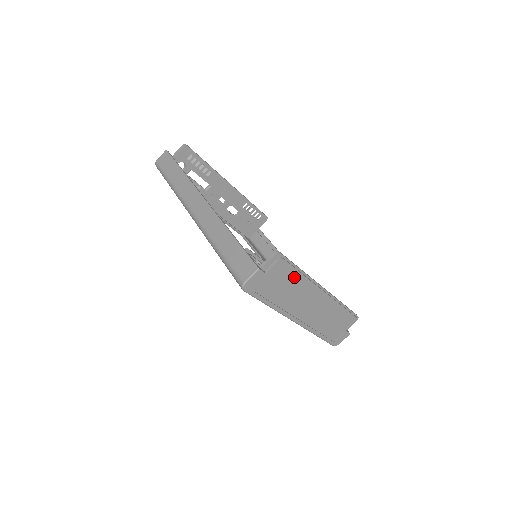
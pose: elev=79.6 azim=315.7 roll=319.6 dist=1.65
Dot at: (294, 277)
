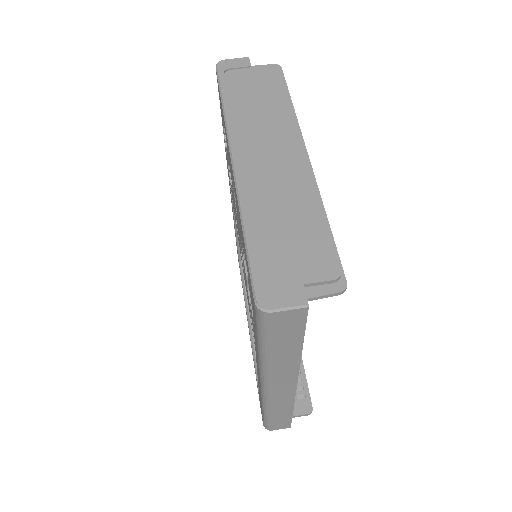
Dot at: (277, 95)
